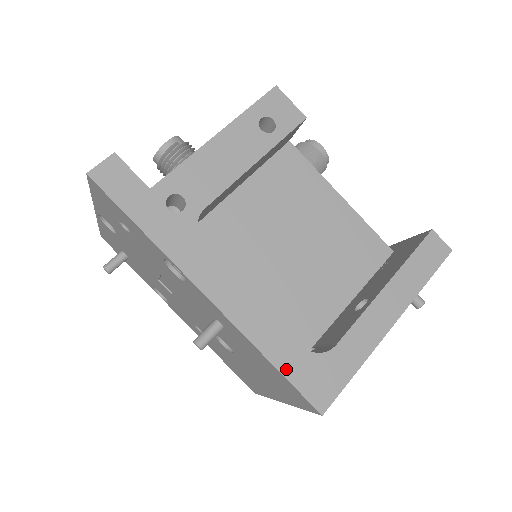
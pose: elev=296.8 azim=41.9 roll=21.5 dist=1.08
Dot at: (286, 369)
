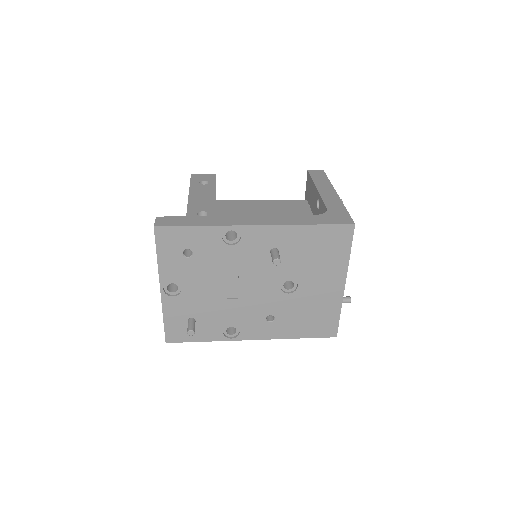
Dot at: (320, 223)
